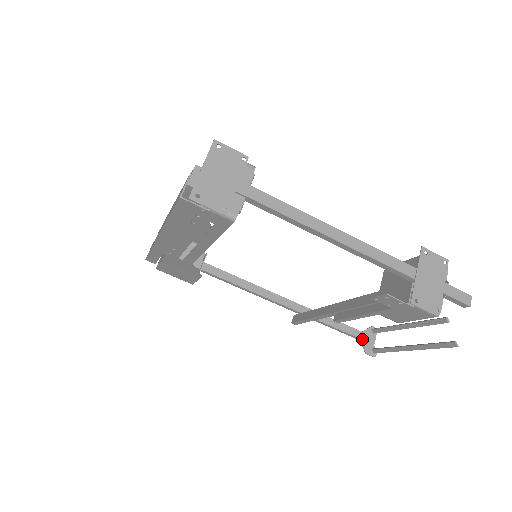
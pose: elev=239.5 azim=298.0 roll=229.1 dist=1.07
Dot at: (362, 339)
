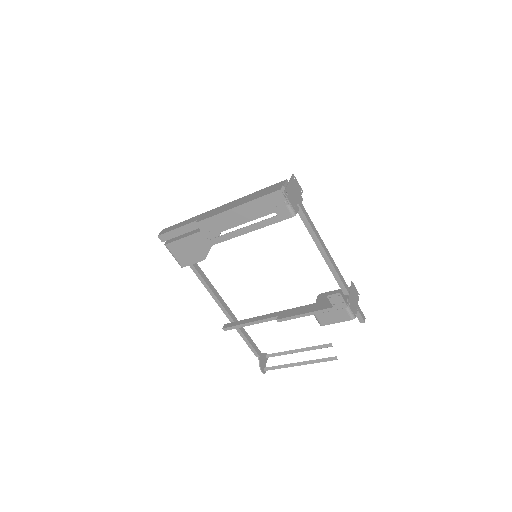
Dot at: (260, 358)
